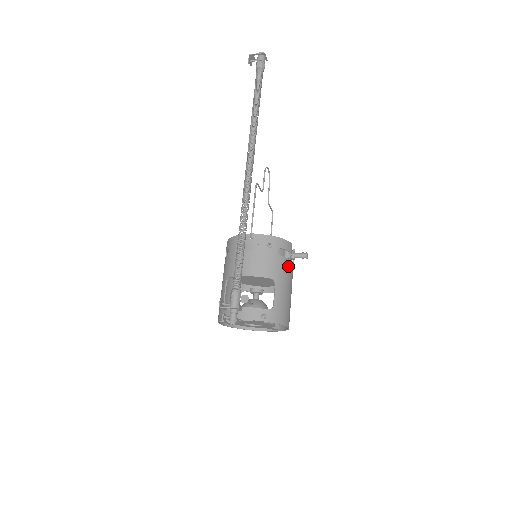
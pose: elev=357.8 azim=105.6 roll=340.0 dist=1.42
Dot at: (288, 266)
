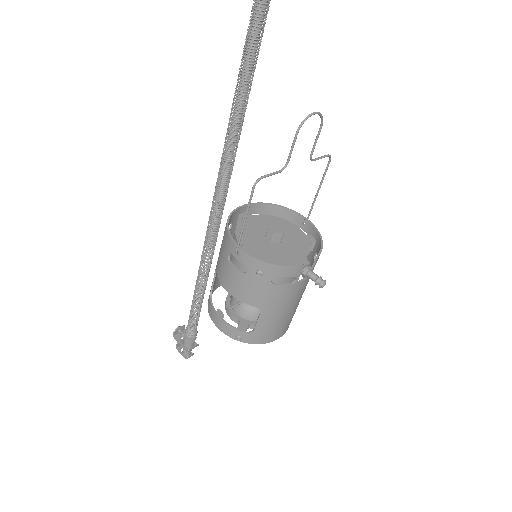
Dot at: (288, 291)
